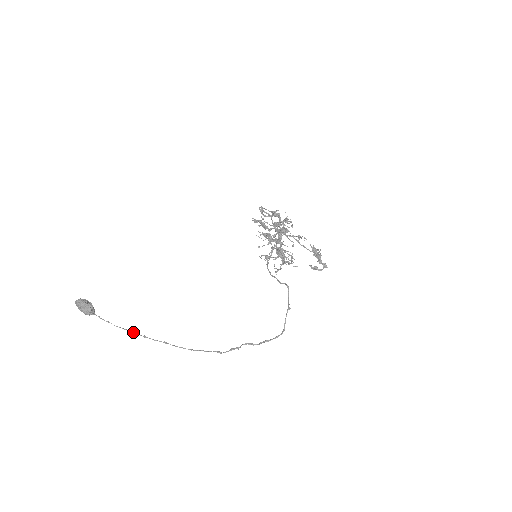
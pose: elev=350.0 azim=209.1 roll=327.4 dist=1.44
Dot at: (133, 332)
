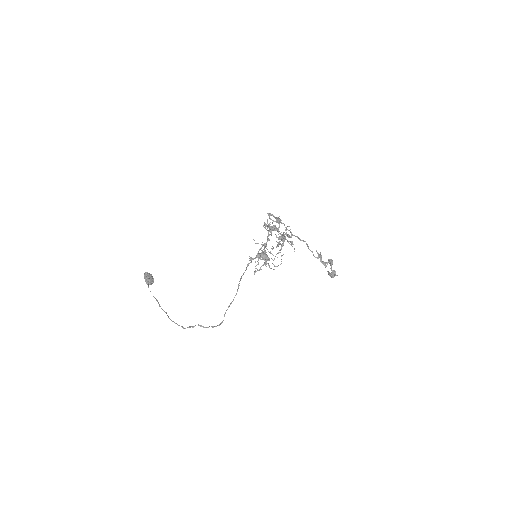
Dot at: (157, 301)
